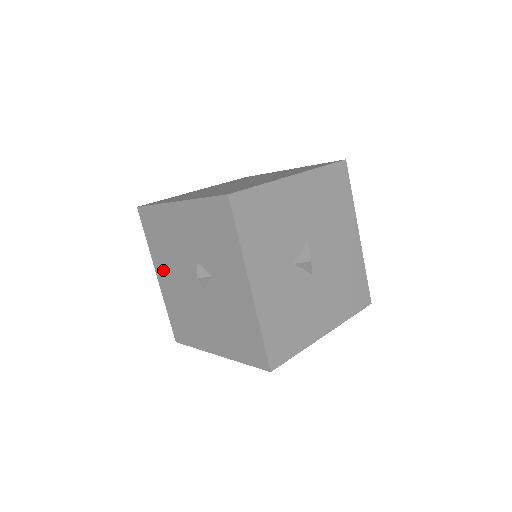
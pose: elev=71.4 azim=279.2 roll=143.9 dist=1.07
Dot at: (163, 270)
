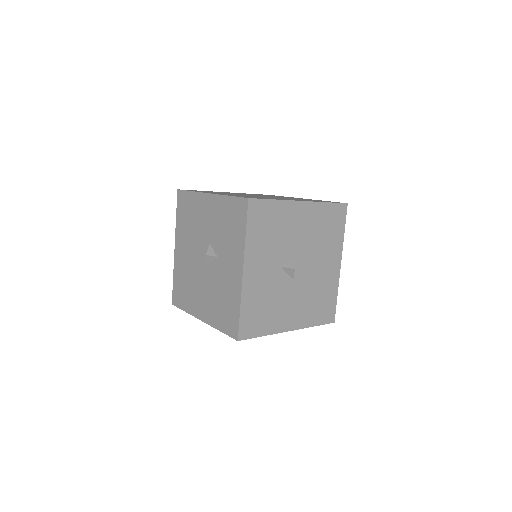
Dot at: (181, 244)
